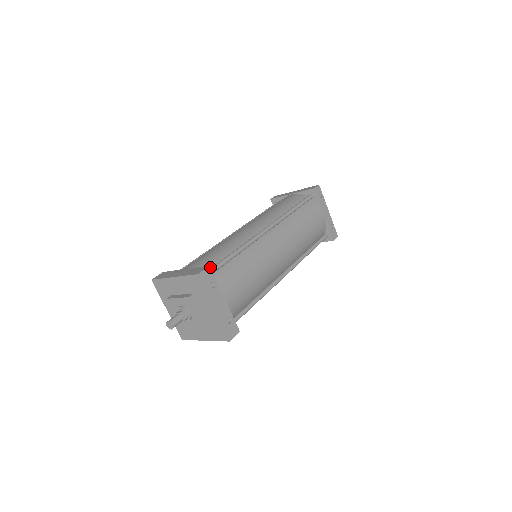
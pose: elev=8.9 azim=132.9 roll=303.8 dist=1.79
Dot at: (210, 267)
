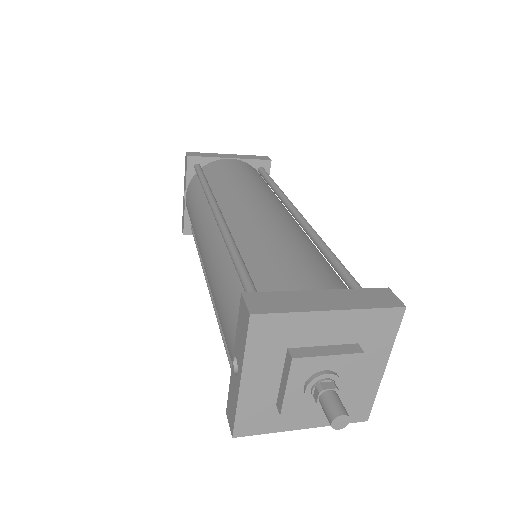
Dot at: (345, 286)
